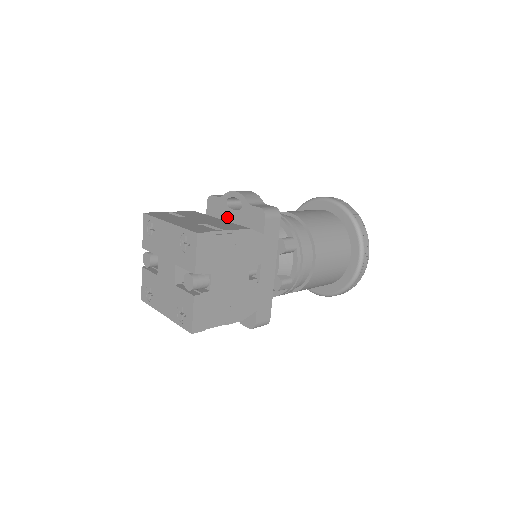
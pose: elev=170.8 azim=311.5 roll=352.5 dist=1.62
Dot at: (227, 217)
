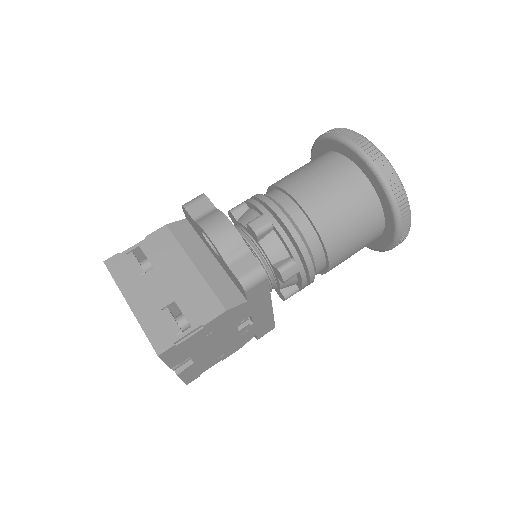
Dot at: (207, 245)
